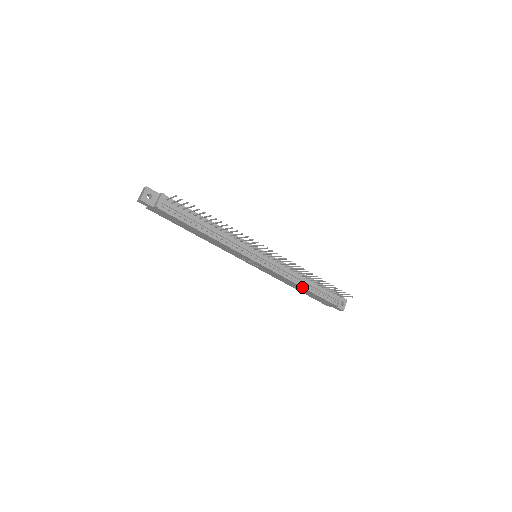
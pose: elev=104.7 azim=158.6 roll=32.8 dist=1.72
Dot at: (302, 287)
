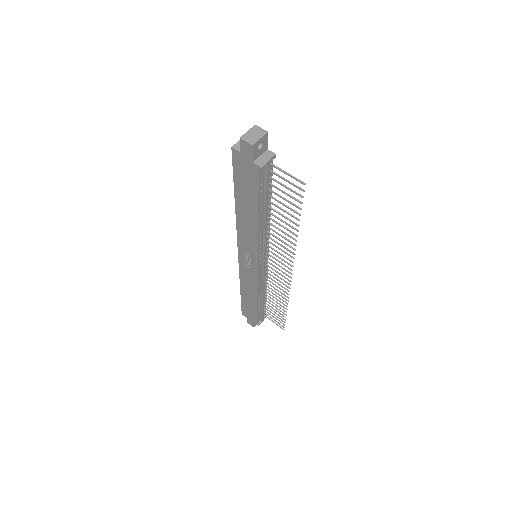
Dot at: (257, 301)
